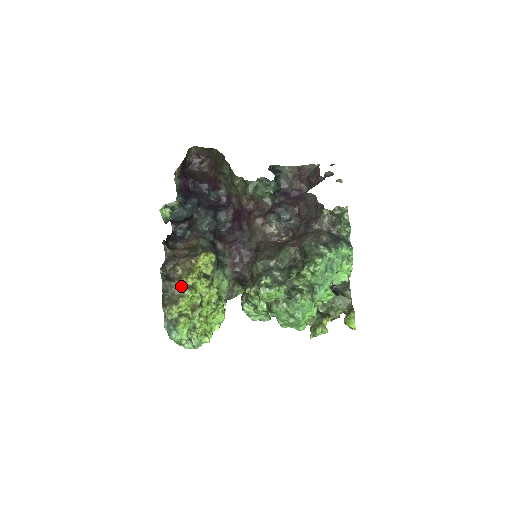
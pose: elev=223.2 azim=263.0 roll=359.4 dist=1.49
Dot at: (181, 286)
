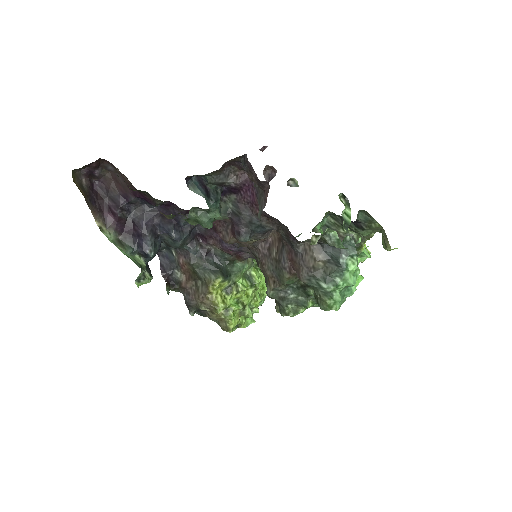
Dot at: (218, 316)
